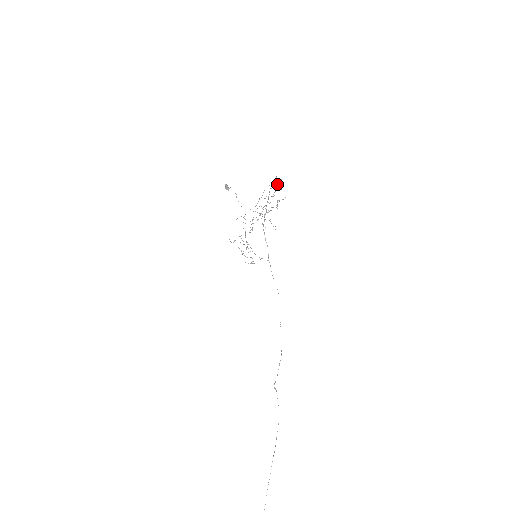
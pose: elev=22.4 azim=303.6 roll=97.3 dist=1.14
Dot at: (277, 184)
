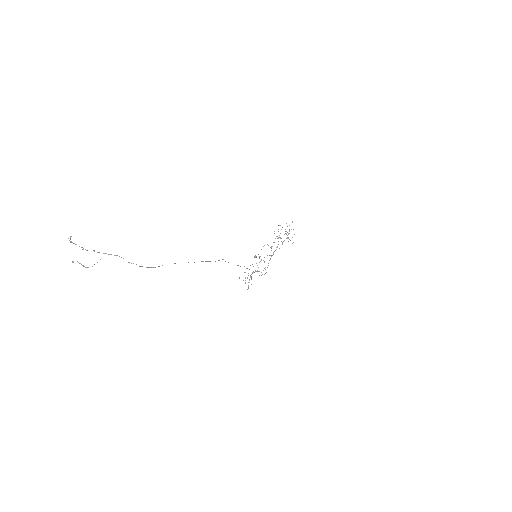
Dot at: occluded
